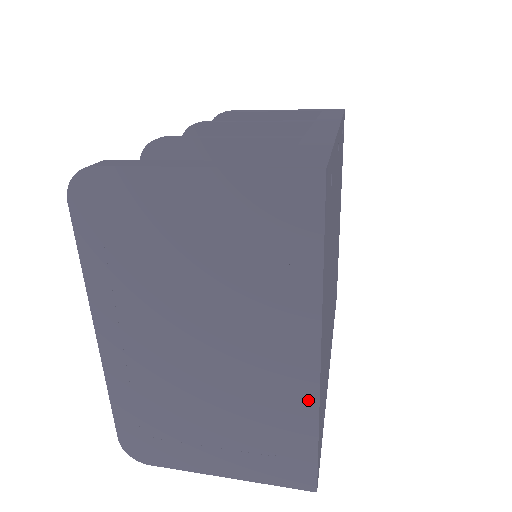
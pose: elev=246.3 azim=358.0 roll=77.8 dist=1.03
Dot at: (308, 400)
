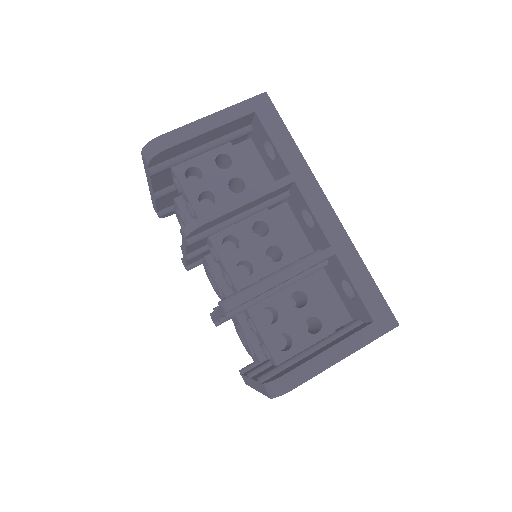
Dot at: occluded
